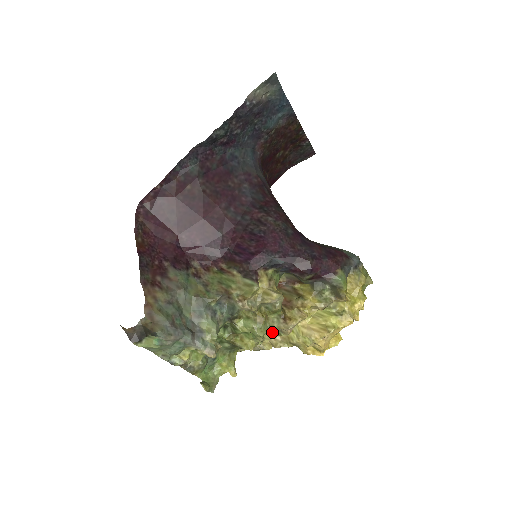
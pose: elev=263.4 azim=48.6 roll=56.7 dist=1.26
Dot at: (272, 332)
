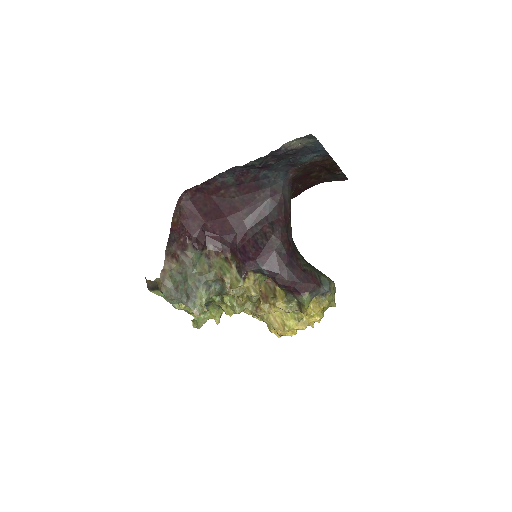
Dot at: occluded
